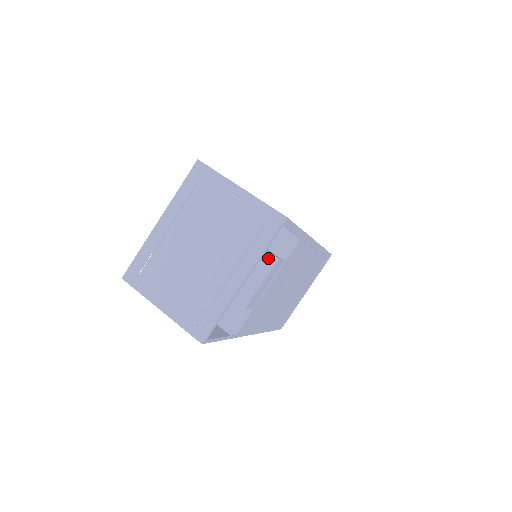
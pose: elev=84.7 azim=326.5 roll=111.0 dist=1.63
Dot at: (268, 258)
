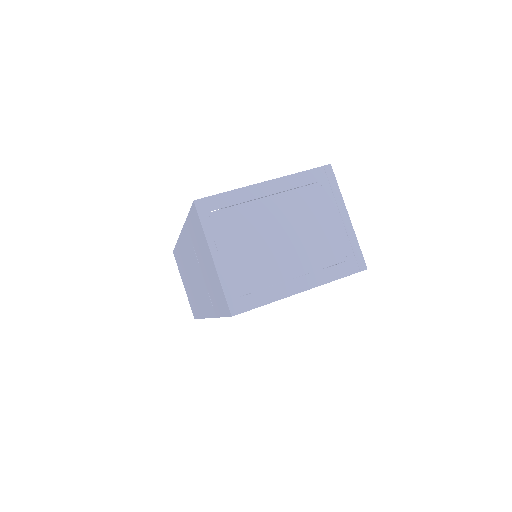
Dot at: occluded
